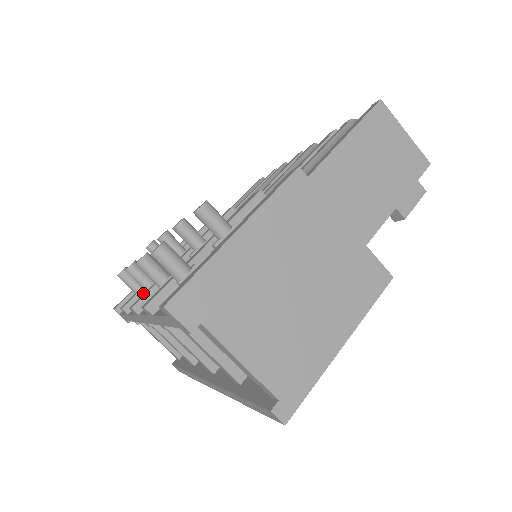
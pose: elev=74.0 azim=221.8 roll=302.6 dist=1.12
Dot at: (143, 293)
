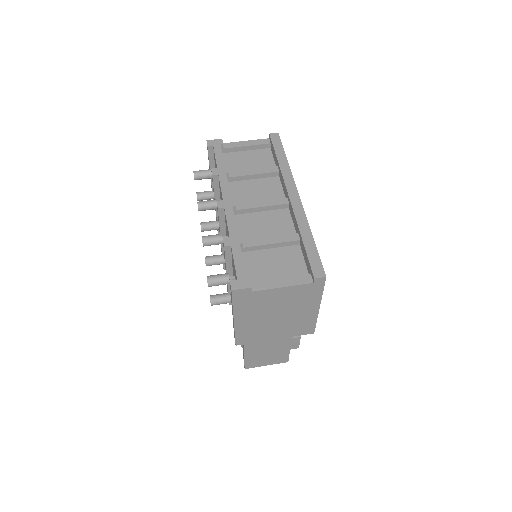
Dot at: occluded
